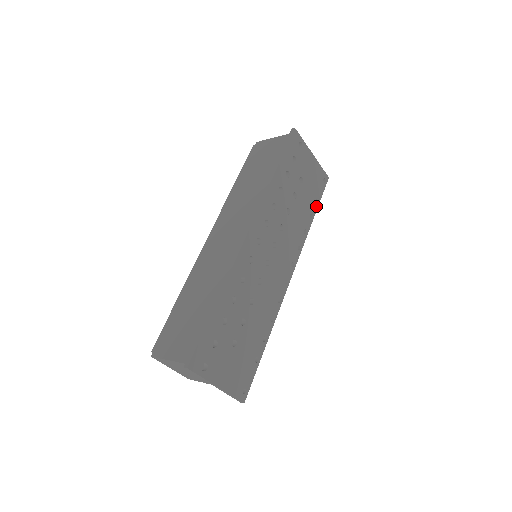
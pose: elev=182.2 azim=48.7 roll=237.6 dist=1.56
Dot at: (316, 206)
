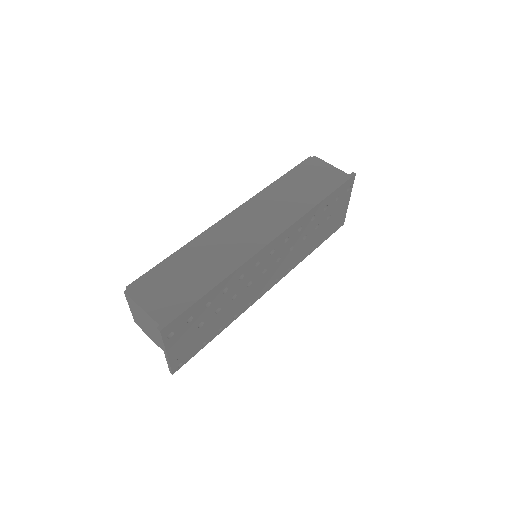
Dot at: (321, 242)
